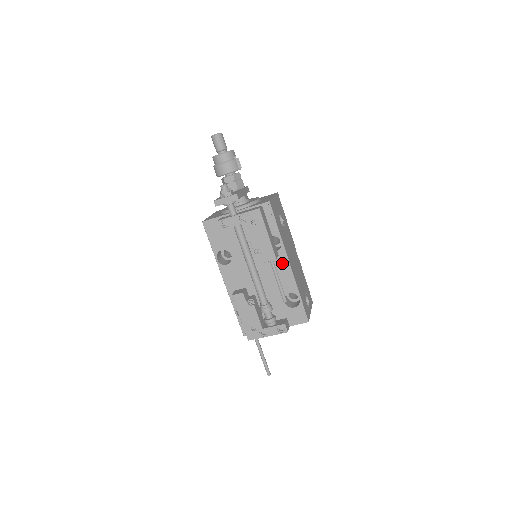
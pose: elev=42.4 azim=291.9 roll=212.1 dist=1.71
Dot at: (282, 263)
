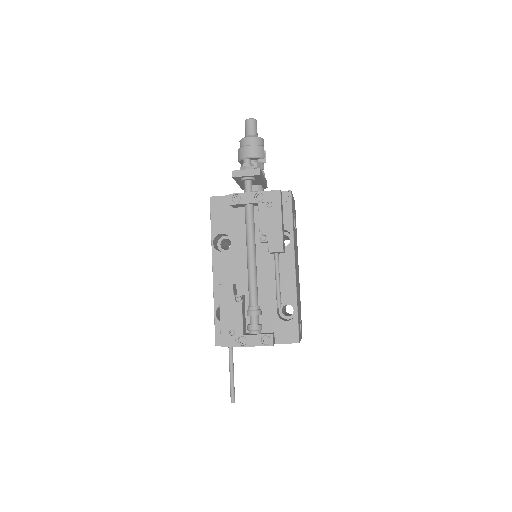
Dot at: (287, 263)
